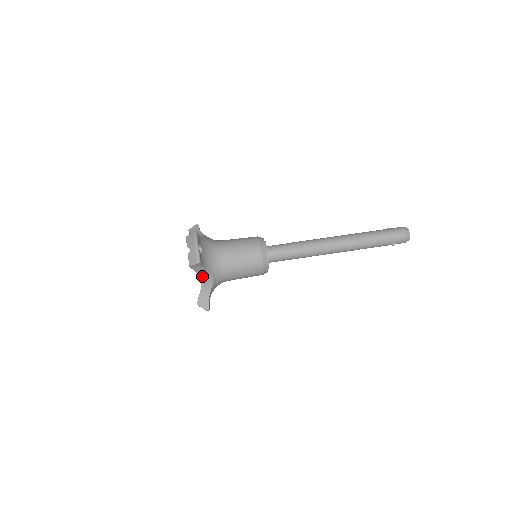
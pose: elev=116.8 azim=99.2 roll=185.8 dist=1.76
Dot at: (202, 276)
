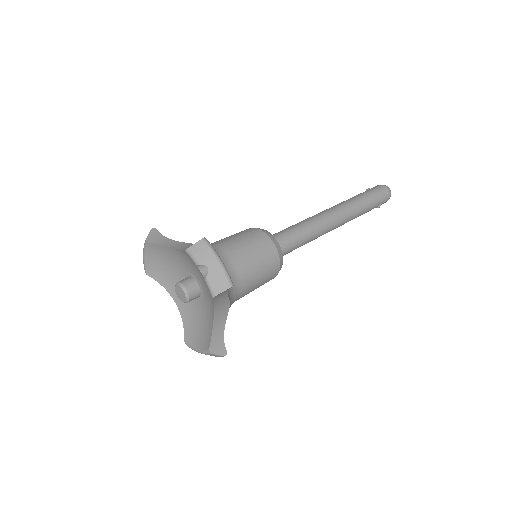
Dot at: (218, 306)
